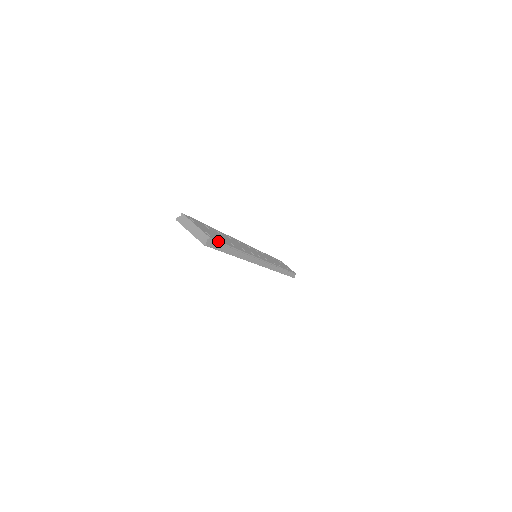
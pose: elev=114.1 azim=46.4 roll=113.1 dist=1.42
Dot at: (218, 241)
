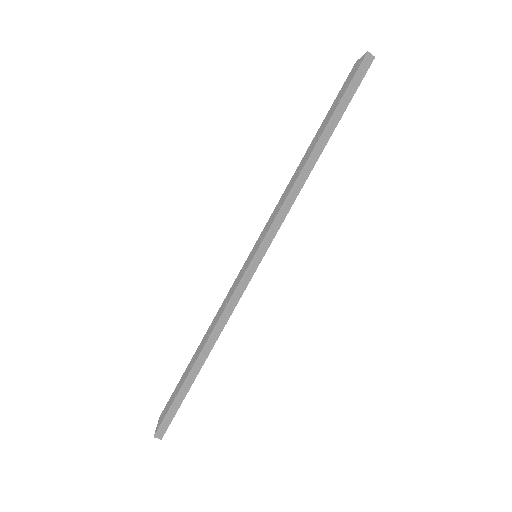
Dot at: occluded
